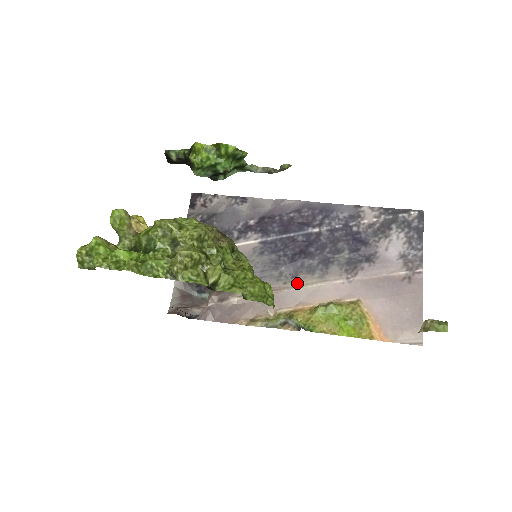
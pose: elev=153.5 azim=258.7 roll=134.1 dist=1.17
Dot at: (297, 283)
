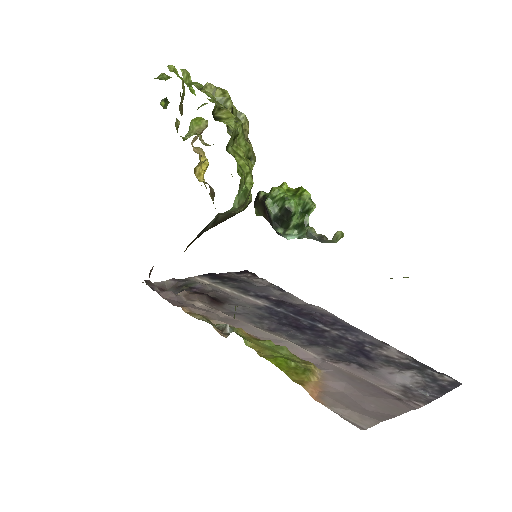
Dot at: (268, 332)
